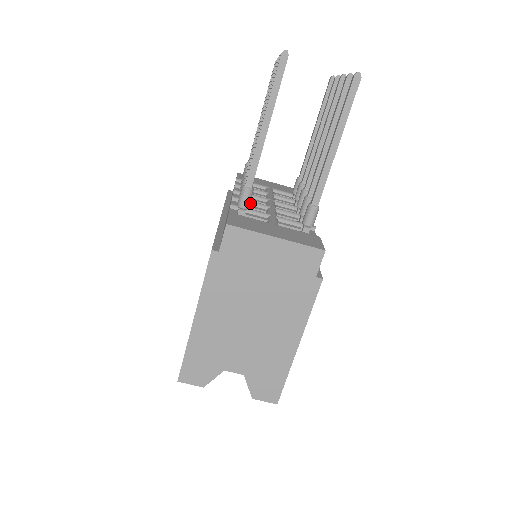
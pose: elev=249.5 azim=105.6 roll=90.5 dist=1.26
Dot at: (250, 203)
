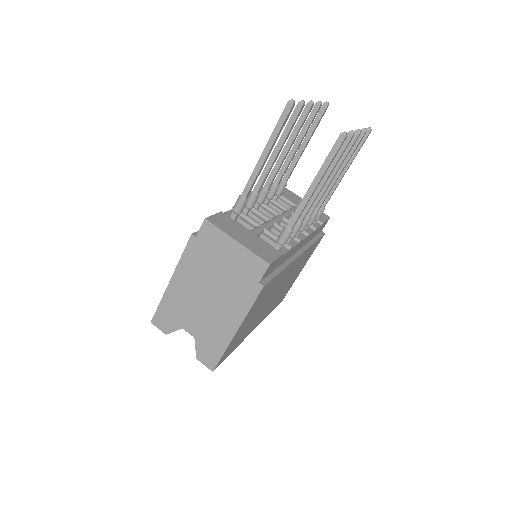
Dot at: (256, 211)
